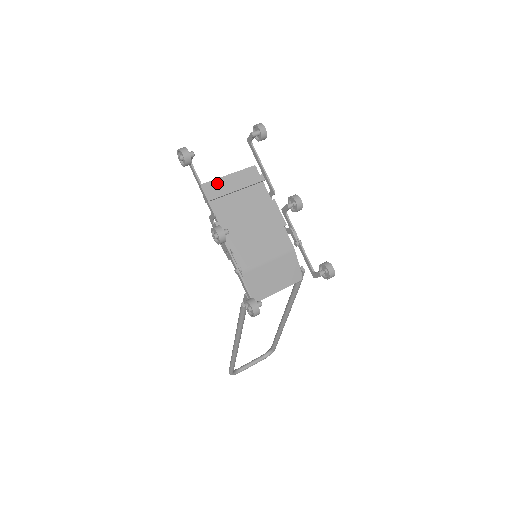
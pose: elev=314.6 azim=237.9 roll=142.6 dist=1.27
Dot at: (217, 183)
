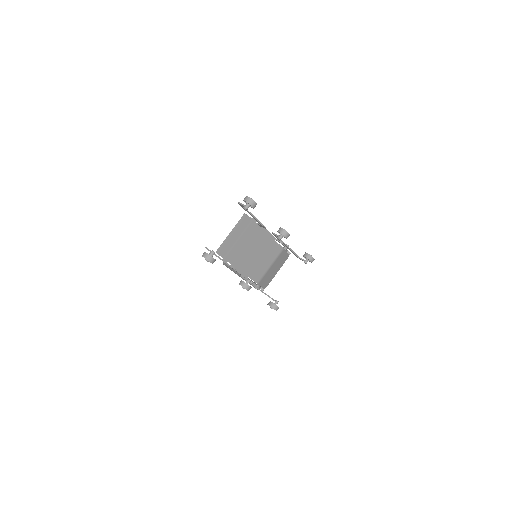
Dot at: (227, 245)
